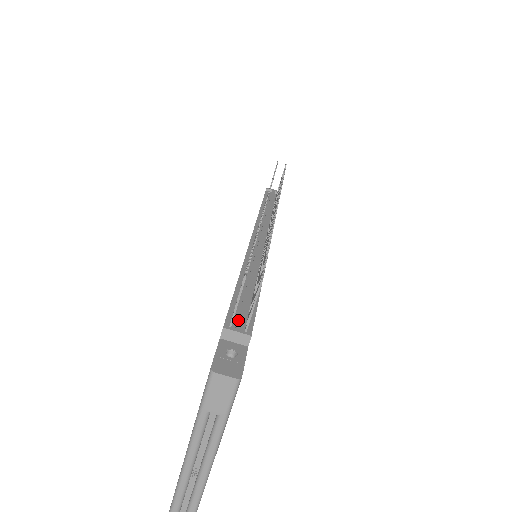
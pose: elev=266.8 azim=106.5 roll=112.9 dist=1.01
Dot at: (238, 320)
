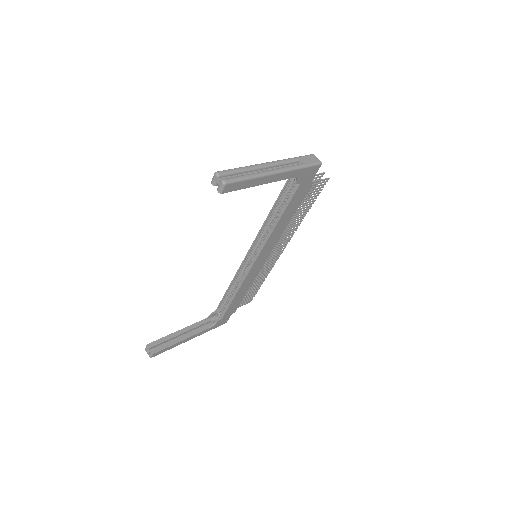
Dot at: occluded
